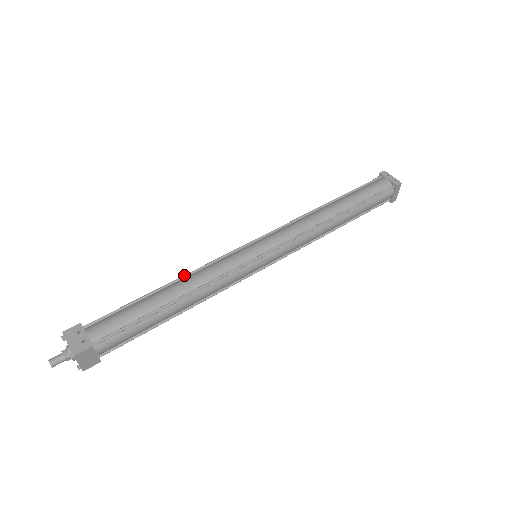
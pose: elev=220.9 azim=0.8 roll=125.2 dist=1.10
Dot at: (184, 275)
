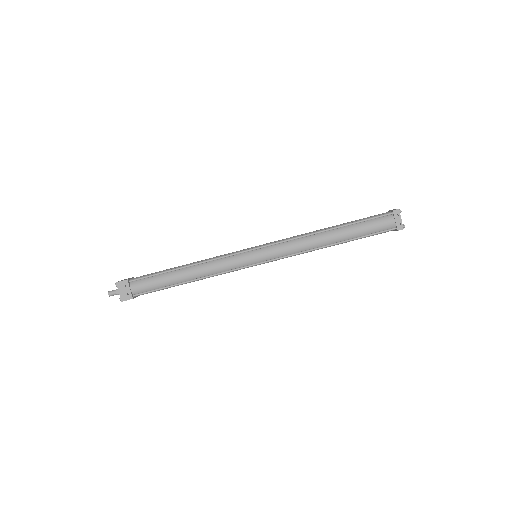
Dot at: (199, 263)
